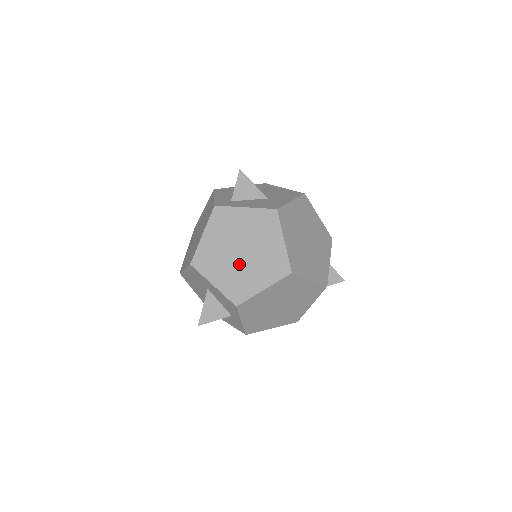
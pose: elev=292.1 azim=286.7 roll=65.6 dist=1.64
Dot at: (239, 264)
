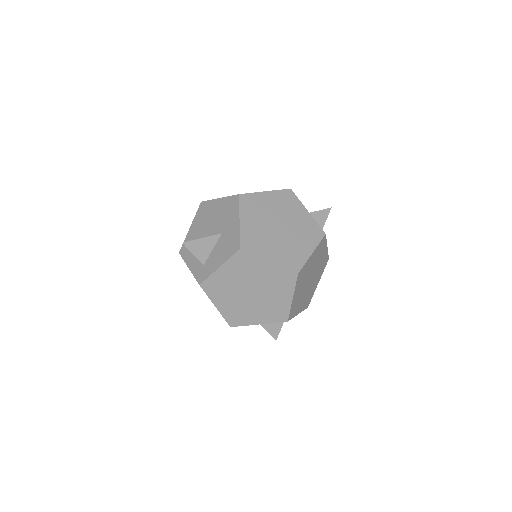
Dot at: (259, 300)
